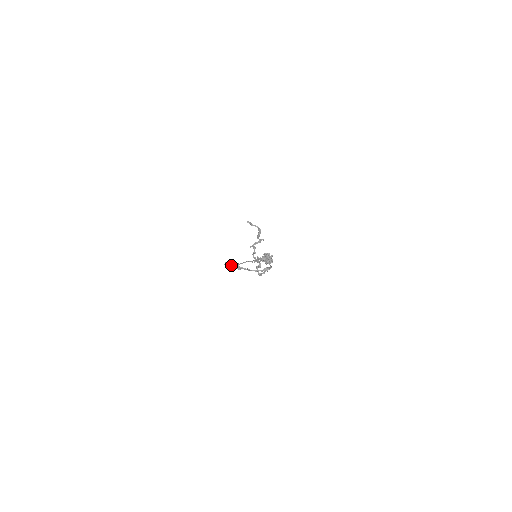
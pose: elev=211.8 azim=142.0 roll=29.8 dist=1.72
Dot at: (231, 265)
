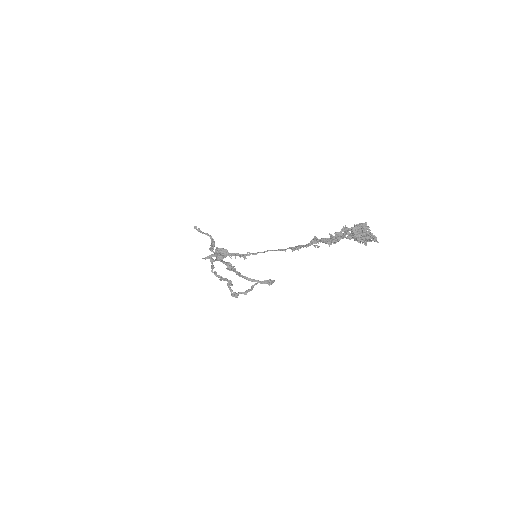
Dot at: (230, 254)
